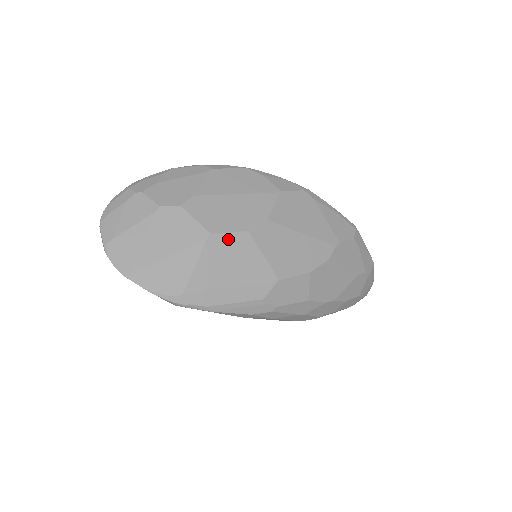
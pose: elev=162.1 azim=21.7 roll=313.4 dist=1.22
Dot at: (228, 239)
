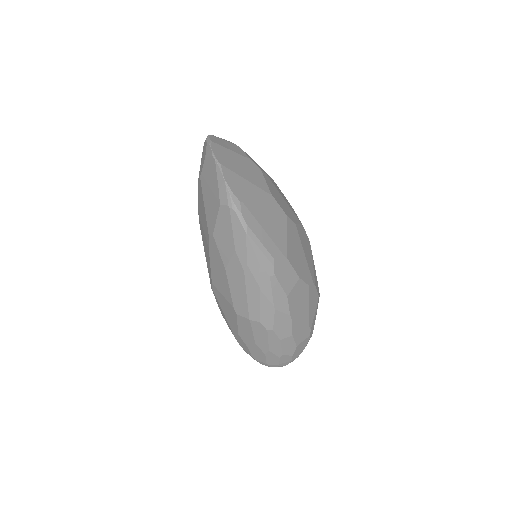
Dot at: (277, 207)
